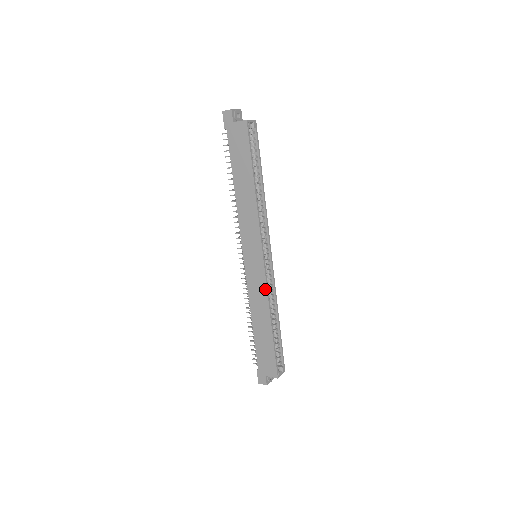
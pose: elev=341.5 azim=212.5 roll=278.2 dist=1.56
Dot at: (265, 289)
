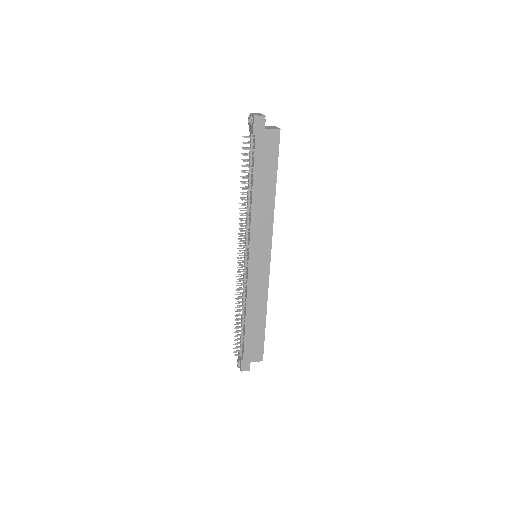
Dot at: (267, 285)
